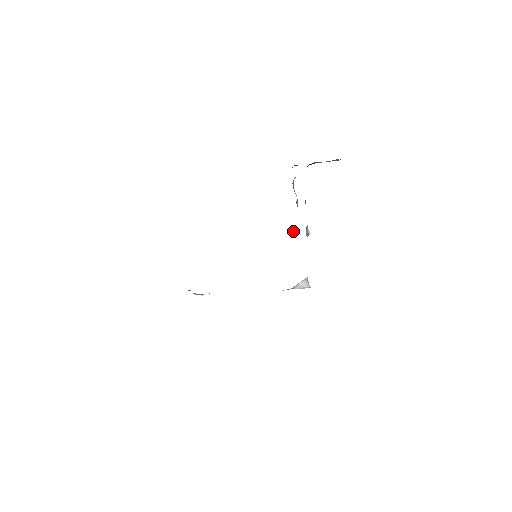
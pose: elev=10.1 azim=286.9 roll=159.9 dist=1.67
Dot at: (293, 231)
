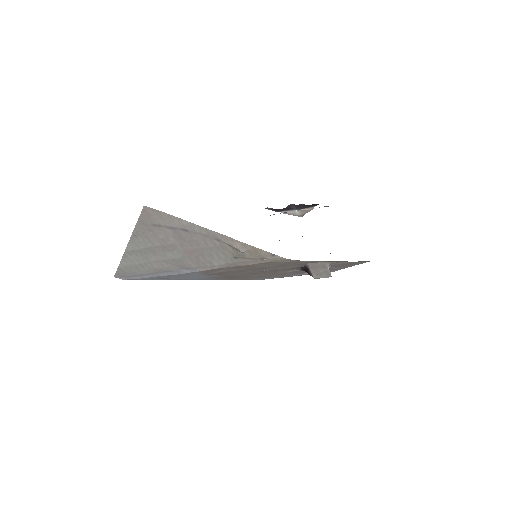
Dot at: occluded
